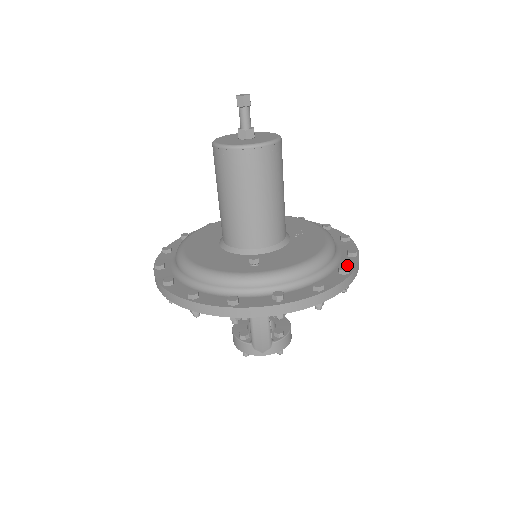
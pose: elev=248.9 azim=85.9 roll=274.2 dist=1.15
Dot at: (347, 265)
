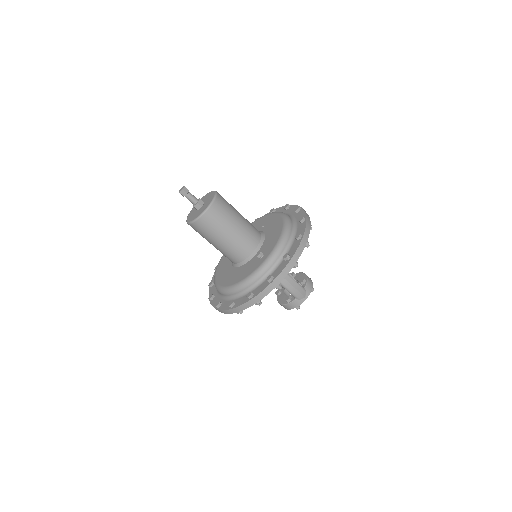
Dot at: occluded
